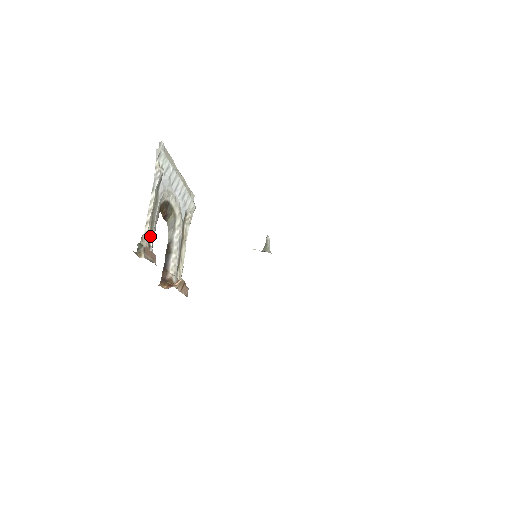
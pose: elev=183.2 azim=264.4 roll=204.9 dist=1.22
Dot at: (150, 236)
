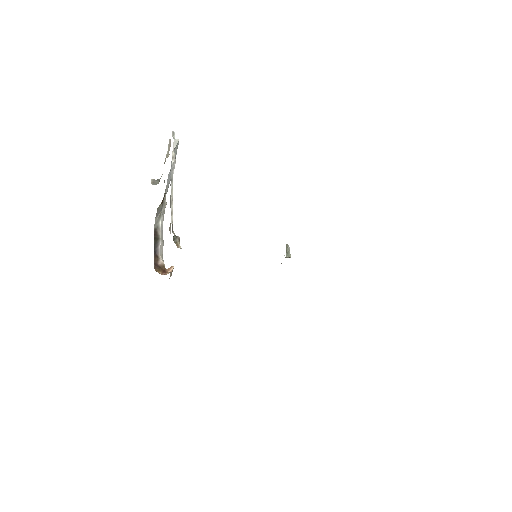
Dot at: (170, 225)
